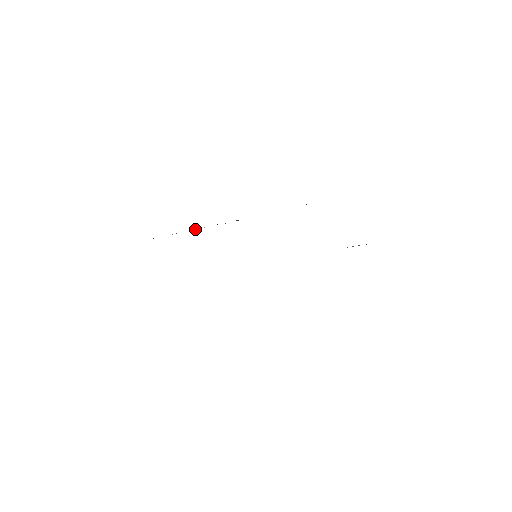
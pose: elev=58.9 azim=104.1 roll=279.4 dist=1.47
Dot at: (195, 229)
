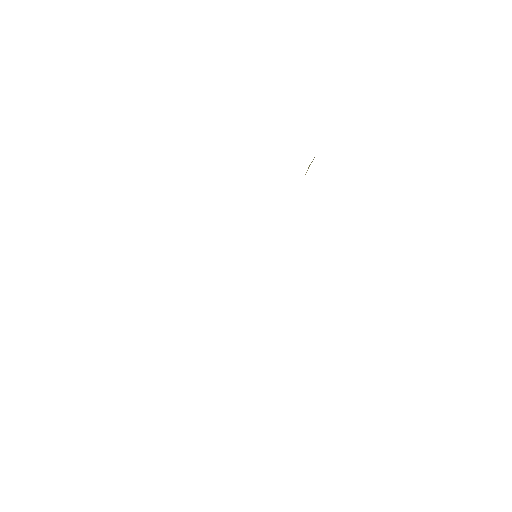
Dot at: occluded
